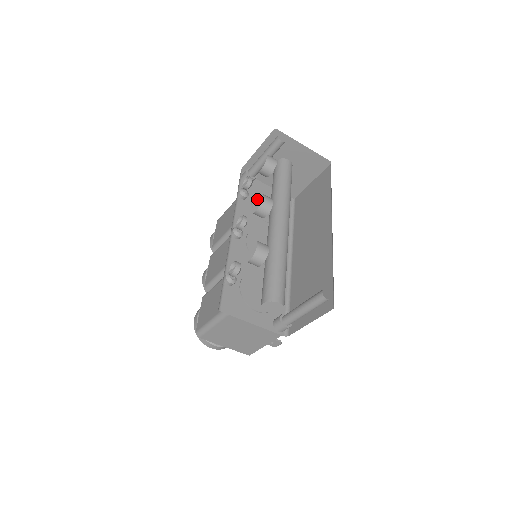
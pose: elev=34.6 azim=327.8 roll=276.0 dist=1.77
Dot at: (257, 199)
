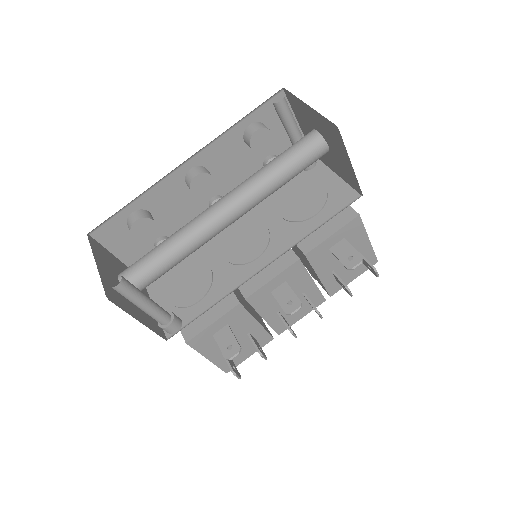
Dot at: (297, 188)
